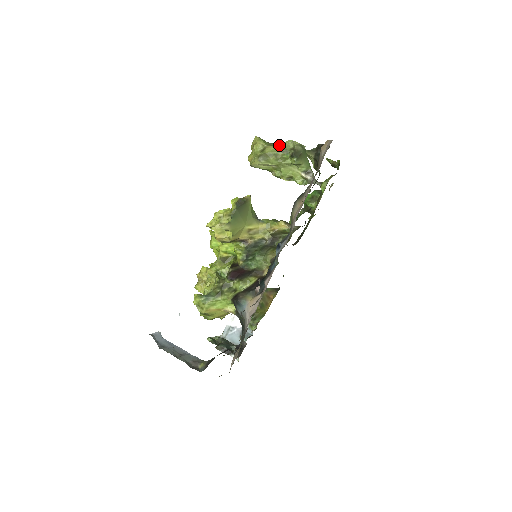
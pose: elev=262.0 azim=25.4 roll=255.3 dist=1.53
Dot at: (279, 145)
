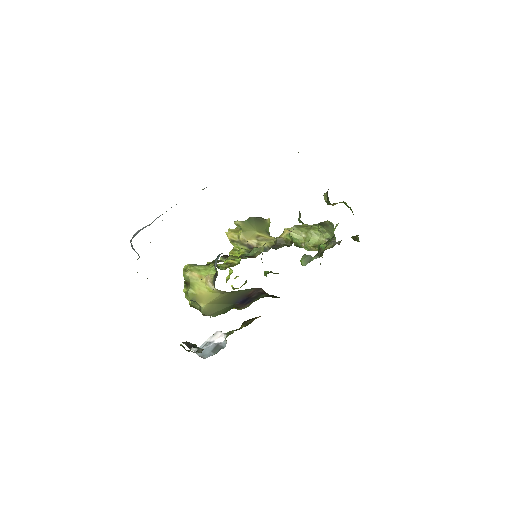
Dot at: occluded
